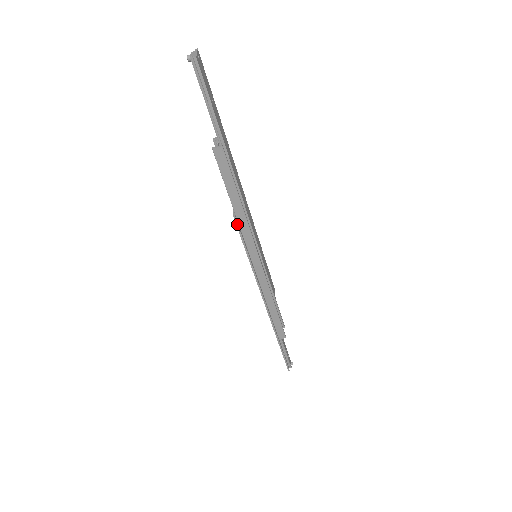
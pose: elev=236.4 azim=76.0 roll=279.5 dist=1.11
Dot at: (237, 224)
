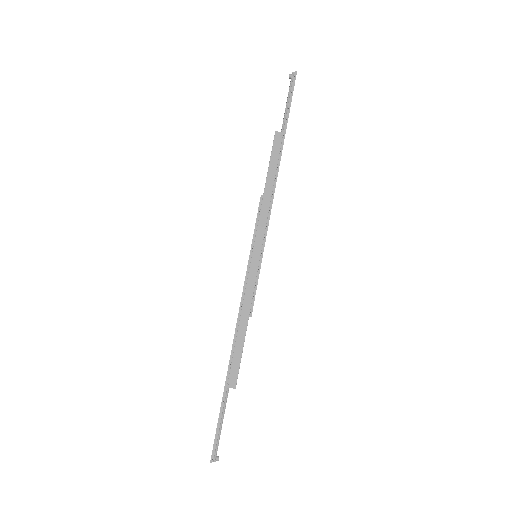
Dot at: (260, 205)
